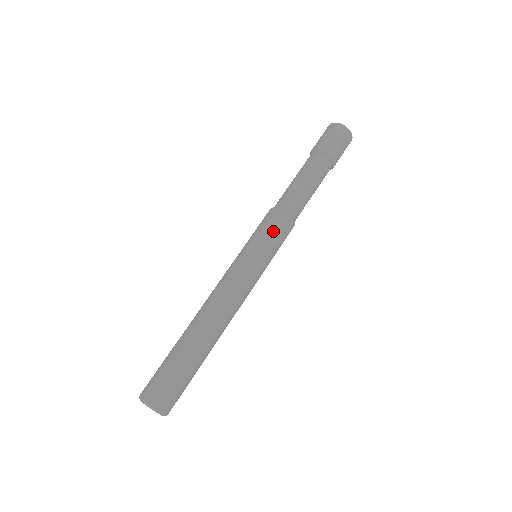
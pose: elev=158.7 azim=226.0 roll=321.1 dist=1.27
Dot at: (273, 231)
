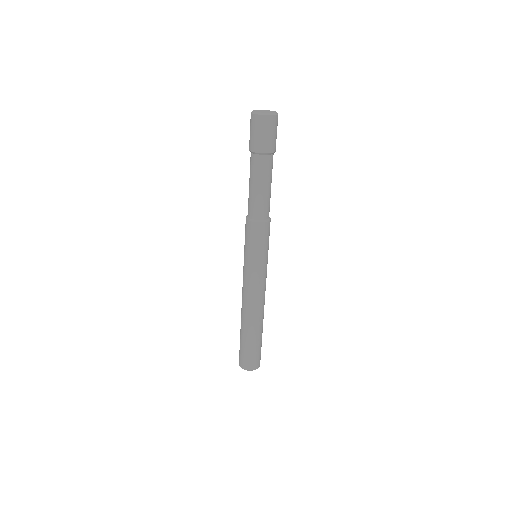
Dot at: (265, 241)
